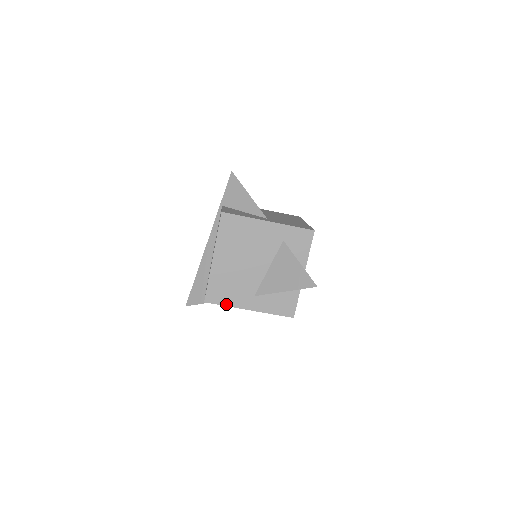
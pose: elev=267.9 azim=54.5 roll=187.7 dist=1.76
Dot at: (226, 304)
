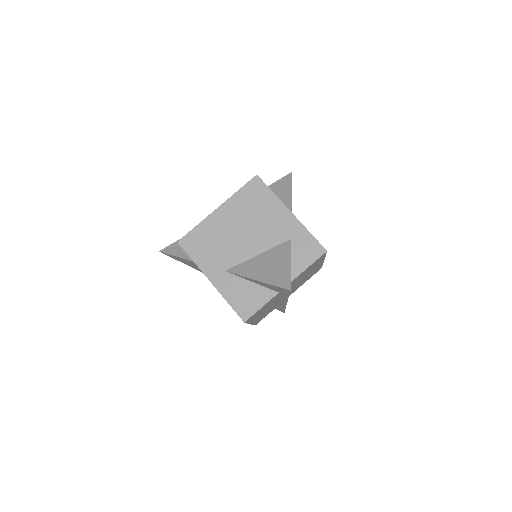
Dot at: (194, 259)
